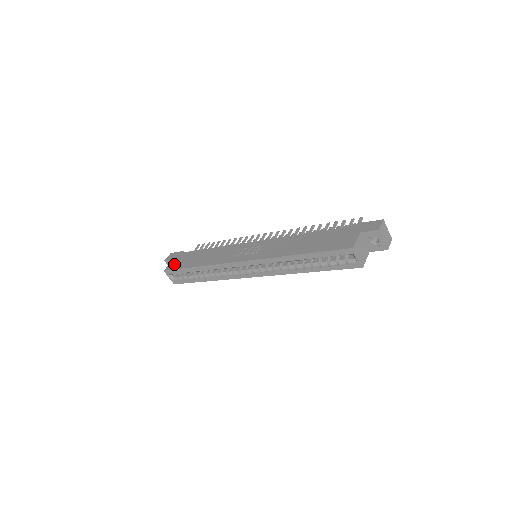
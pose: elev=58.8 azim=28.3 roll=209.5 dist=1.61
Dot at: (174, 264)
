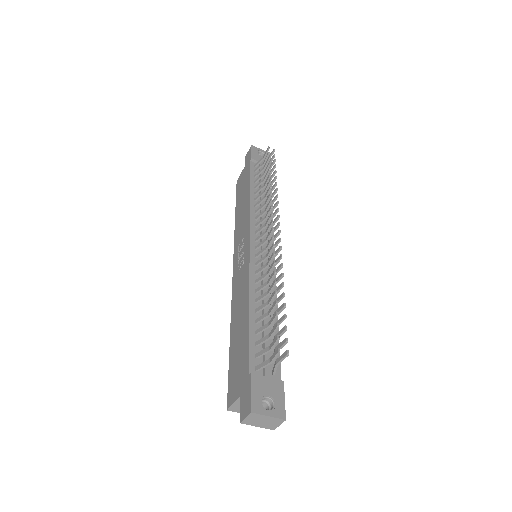
Dot at: (240, 180)
